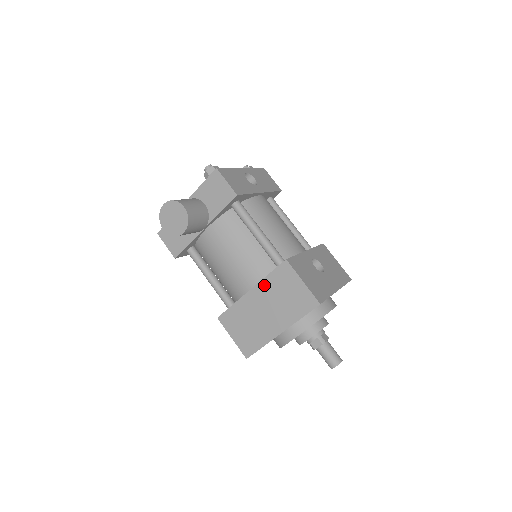
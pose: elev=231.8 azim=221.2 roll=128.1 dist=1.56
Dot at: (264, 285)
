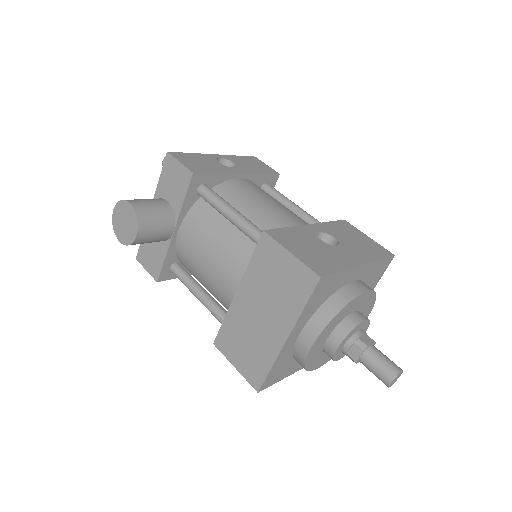
Dot at: (249, 277)
